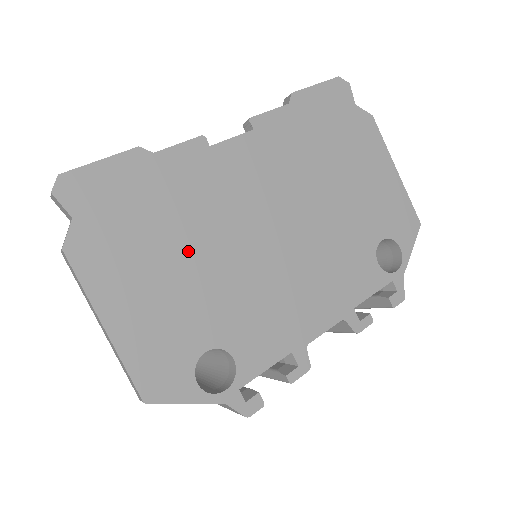
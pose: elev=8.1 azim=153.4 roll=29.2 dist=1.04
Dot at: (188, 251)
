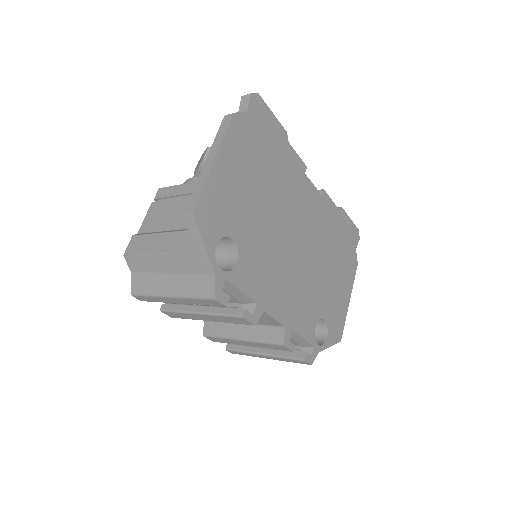
Dot at: (266, 191)
